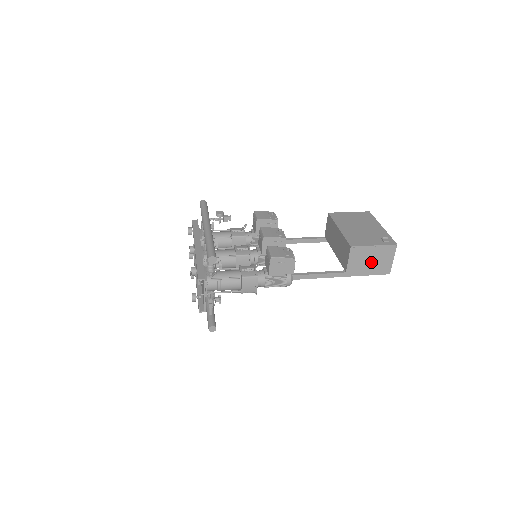
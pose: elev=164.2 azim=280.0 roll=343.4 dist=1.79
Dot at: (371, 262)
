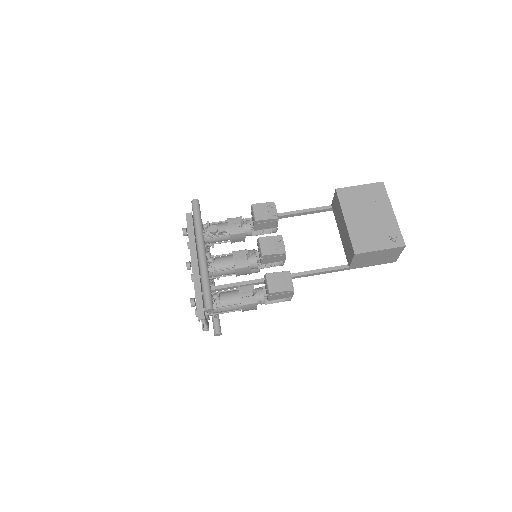
Dot at: (376, 259)
